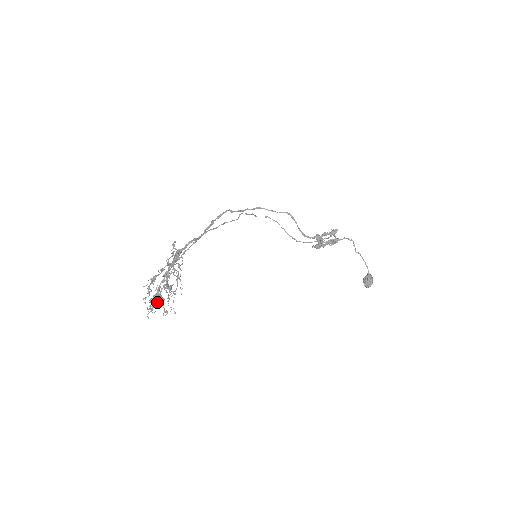
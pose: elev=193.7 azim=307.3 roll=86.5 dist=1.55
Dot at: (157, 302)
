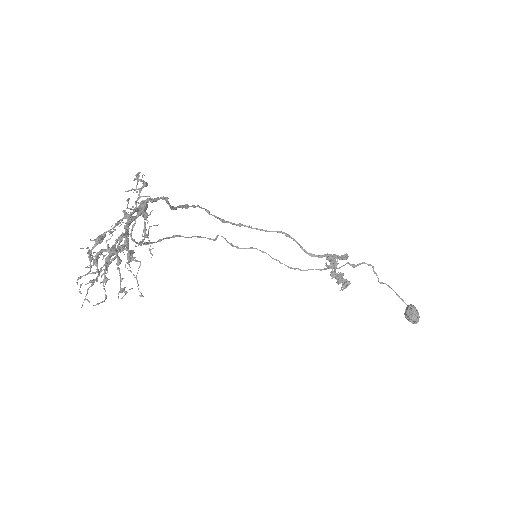
Dot at: (105, 282)
